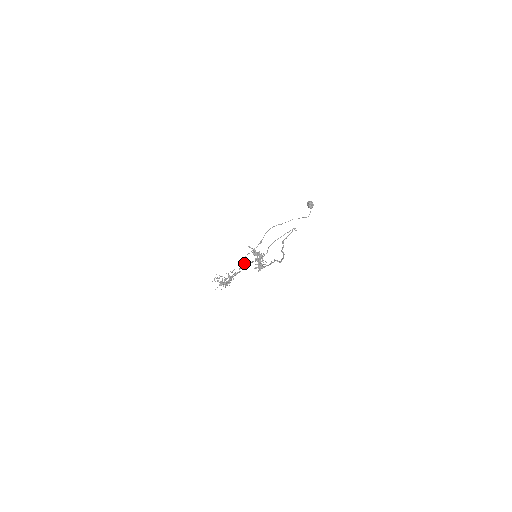
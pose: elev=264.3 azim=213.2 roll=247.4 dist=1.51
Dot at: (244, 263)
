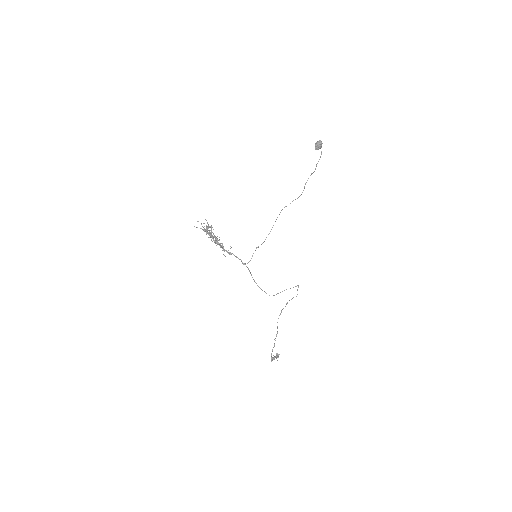
Dot at: occluded
